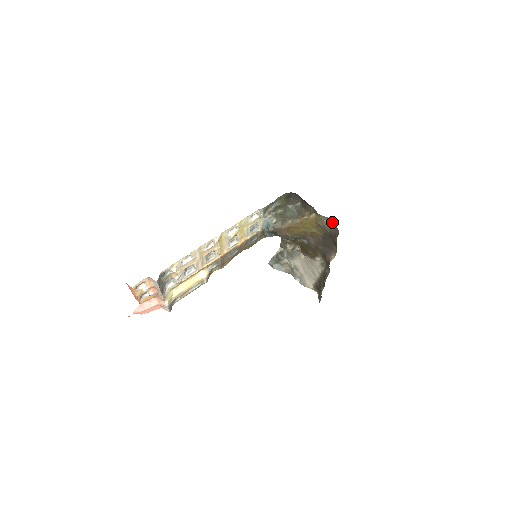
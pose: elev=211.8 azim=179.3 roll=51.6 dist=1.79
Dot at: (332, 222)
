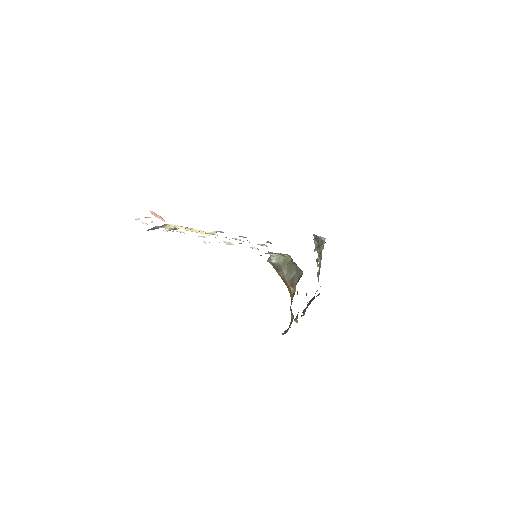
Dot at: (292, 321)
